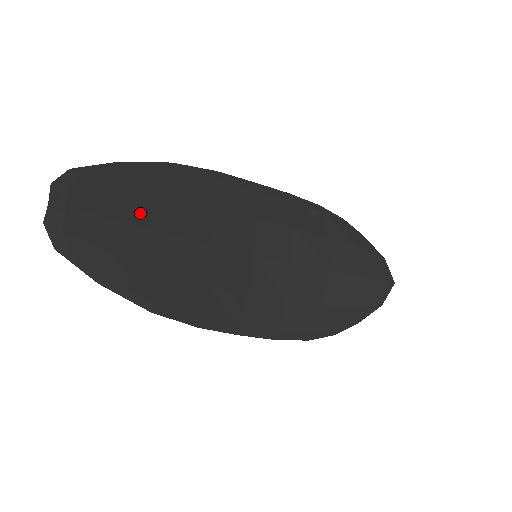
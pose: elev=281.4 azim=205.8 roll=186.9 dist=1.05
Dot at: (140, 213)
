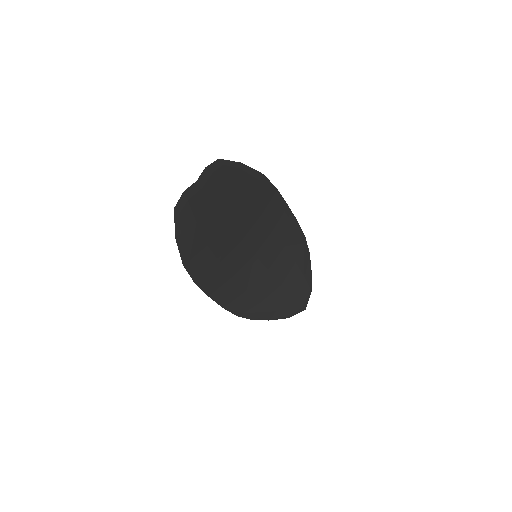
Dot at: (228, 204)
